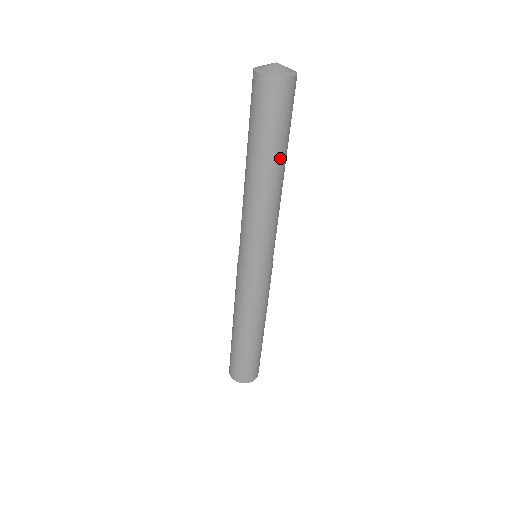
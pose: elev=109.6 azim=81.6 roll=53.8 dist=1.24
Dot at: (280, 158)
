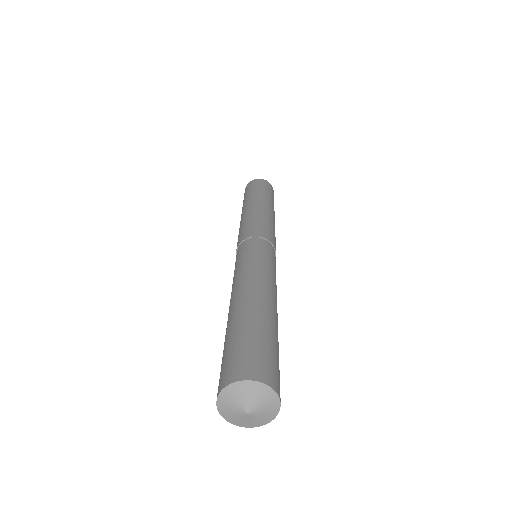
Dot at: occluded
